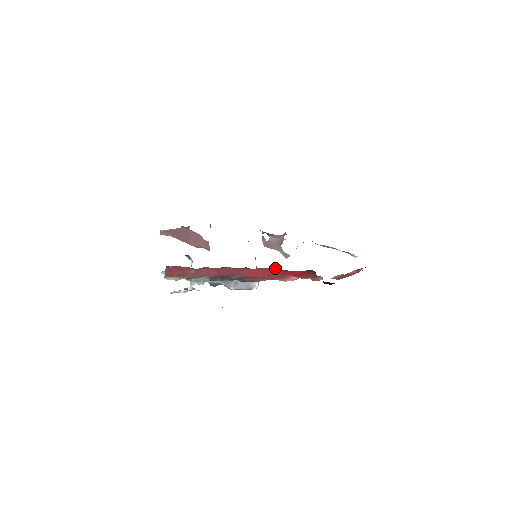
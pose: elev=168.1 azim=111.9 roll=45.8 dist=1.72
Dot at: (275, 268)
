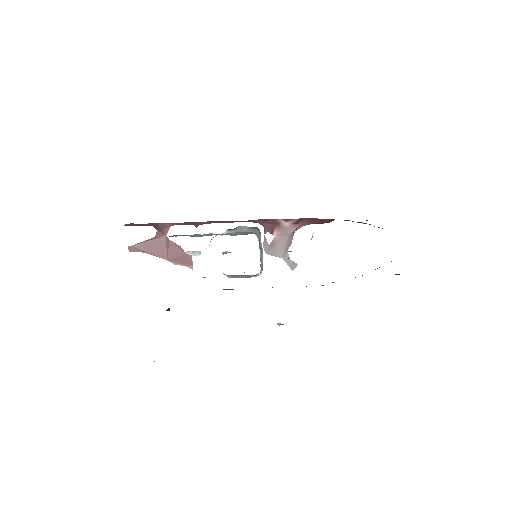
Dot at: occluded
